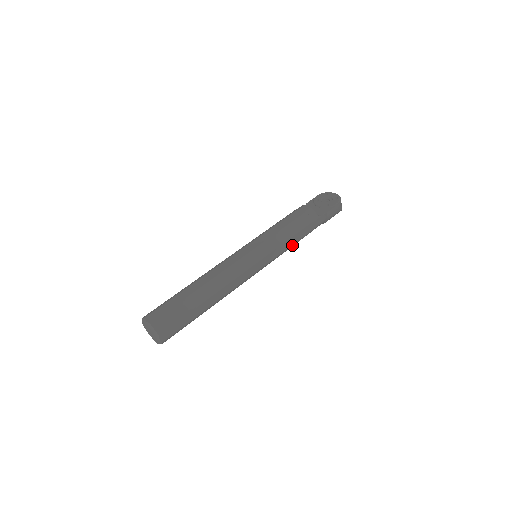
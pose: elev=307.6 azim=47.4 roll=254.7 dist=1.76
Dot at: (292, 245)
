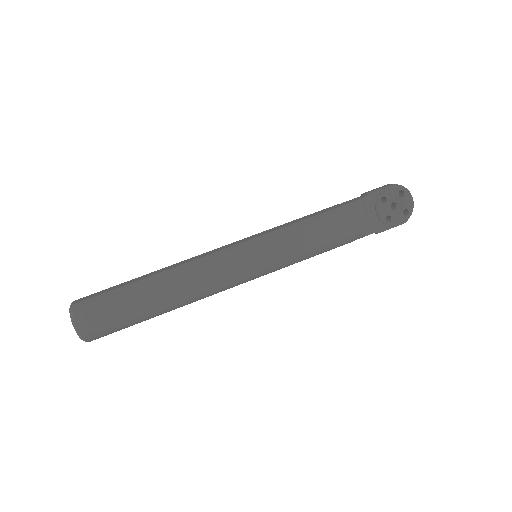
Dot at: occluded
